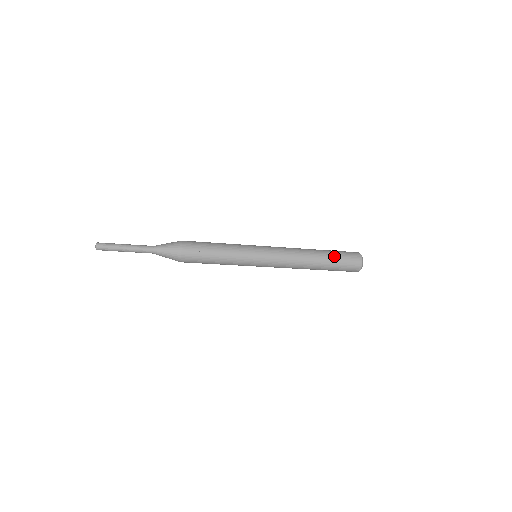
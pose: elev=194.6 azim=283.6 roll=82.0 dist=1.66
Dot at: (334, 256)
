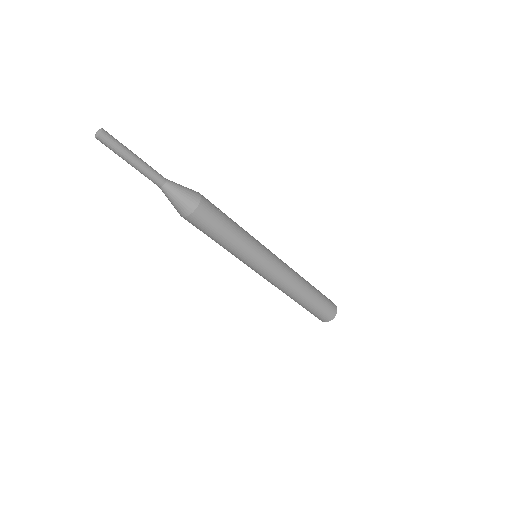
Dot at: occluded
